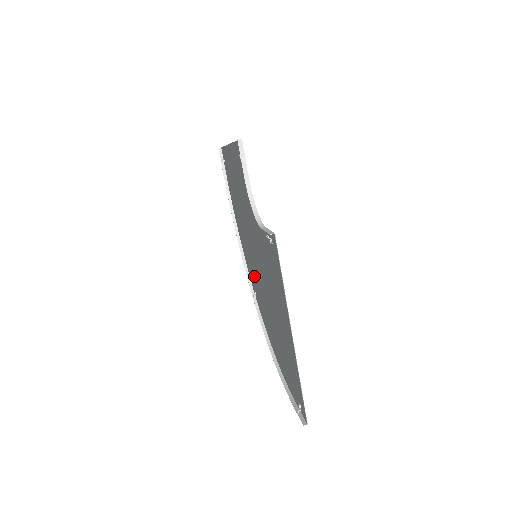
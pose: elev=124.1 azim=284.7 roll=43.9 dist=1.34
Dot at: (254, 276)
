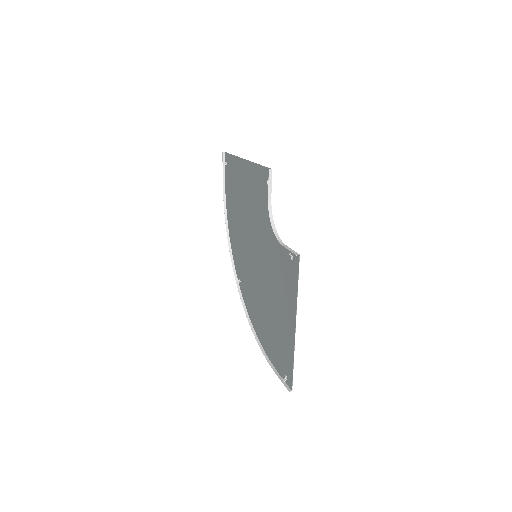
Dot at: (244, 268)
